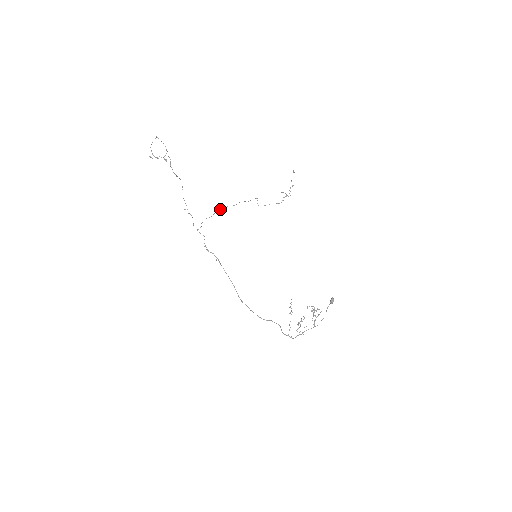
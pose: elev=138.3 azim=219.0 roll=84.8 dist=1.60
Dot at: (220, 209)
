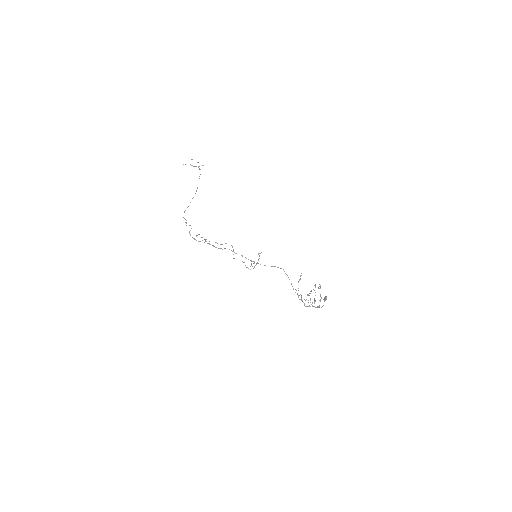
Dot at: occluded
